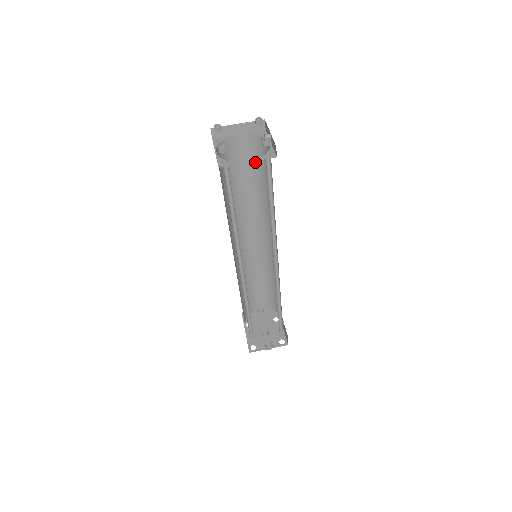
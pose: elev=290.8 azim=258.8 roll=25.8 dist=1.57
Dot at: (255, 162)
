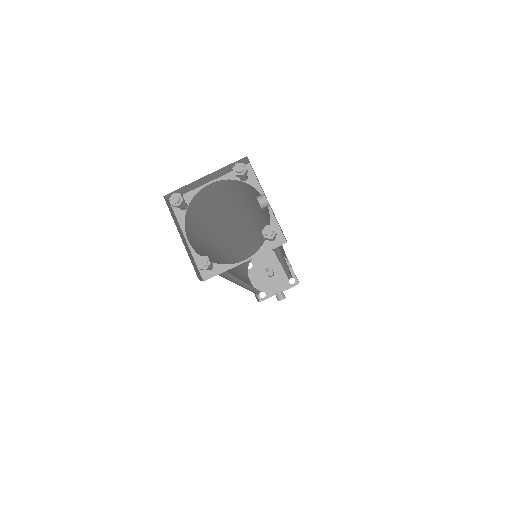
Dot at: (239, 194)
